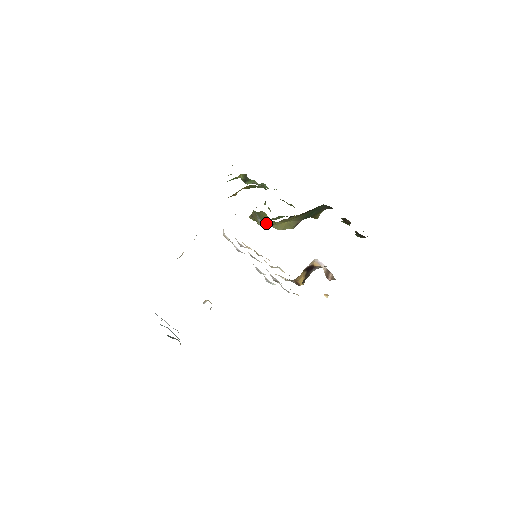
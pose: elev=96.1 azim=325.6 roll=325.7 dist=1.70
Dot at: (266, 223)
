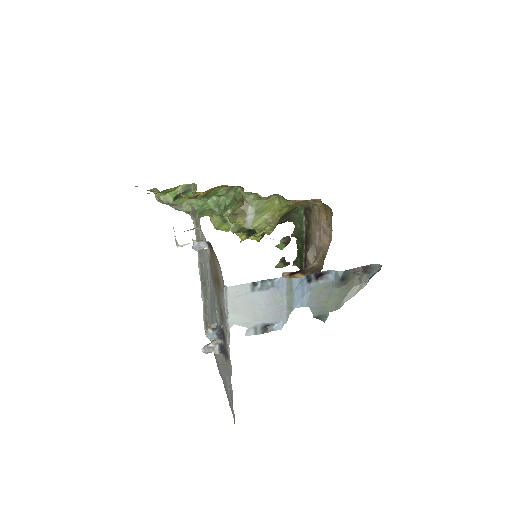
Dot at: (257, 220)
